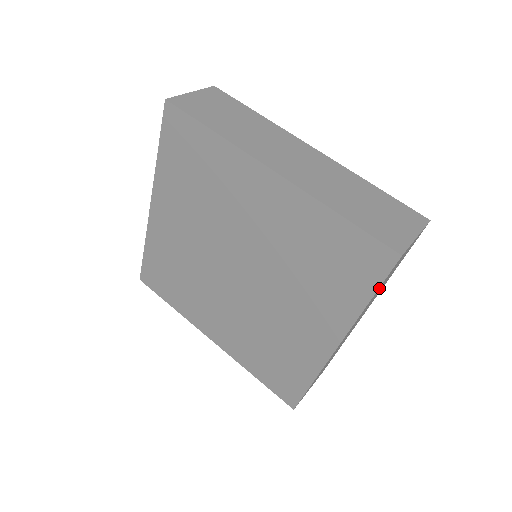
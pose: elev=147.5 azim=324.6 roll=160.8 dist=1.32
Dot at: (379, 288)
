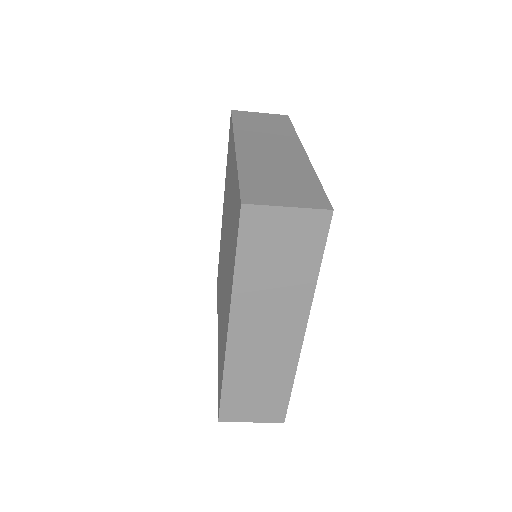
Dot at: (238, 121)
